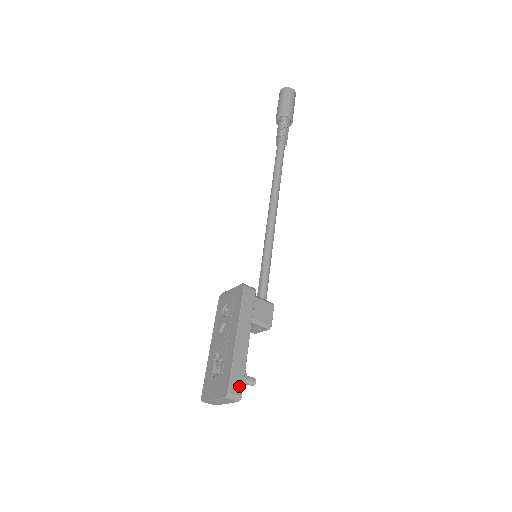
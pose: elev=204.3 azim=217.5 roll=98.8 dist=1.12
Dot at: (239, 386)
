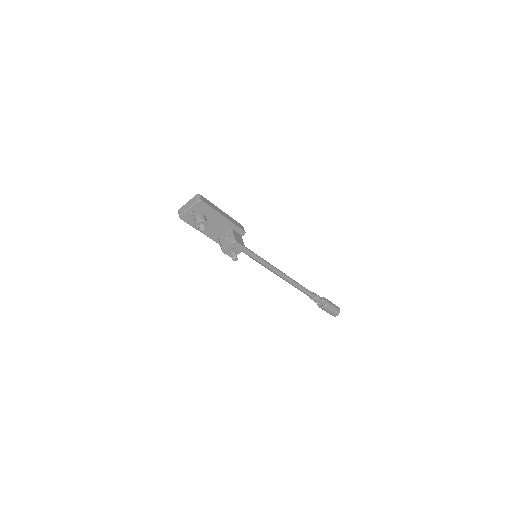
Dot at: (205, 201)
